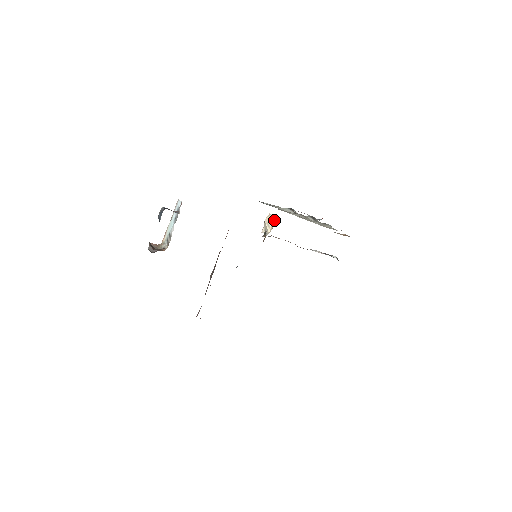
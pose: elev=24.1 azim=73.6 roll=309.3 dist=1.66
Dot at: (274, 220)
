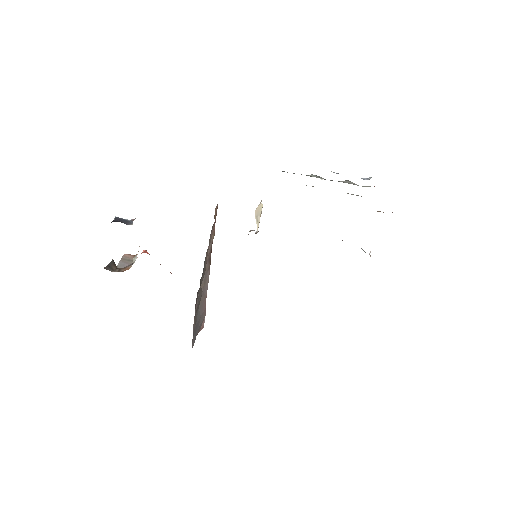
Dot at: occluded
